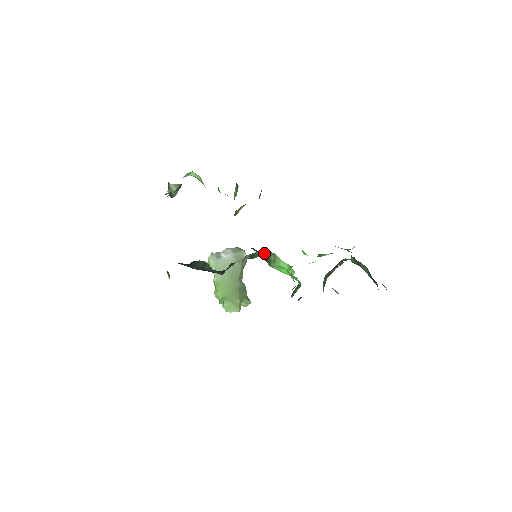
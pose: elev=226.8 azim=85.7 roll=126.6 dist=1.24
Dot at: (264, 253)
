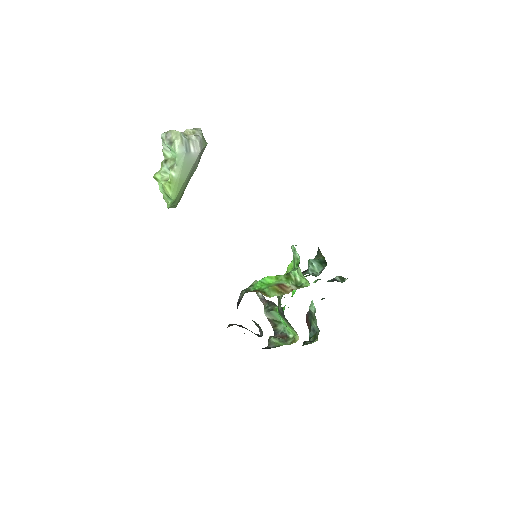
Dot at: (290, 324)
